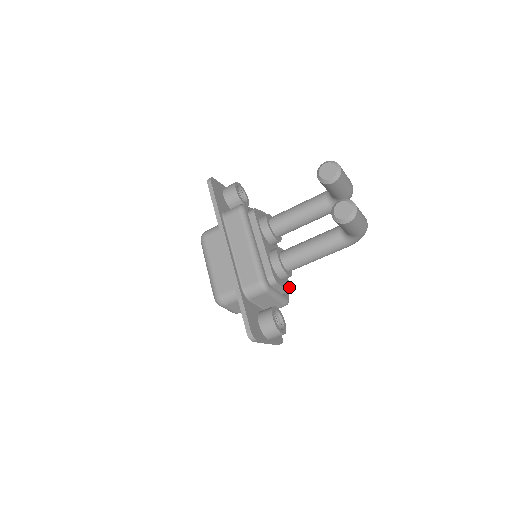
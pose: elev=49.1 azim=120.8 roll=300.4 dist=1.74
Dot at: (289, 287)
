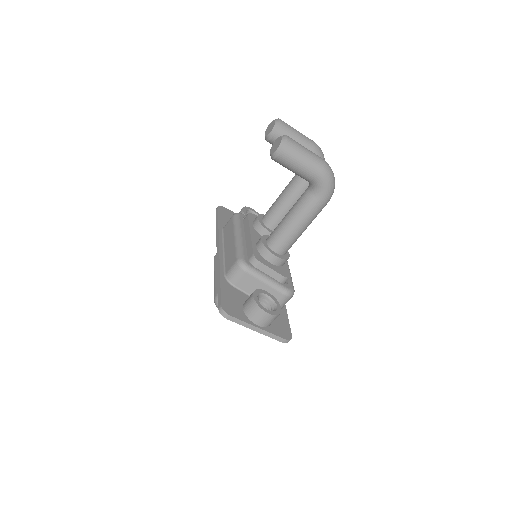
Dot at: (287, 275)
